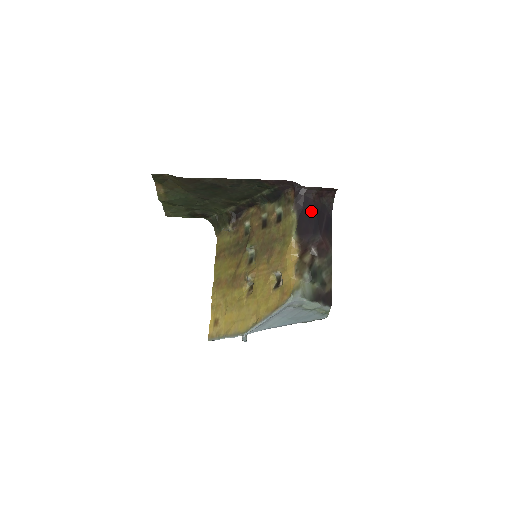
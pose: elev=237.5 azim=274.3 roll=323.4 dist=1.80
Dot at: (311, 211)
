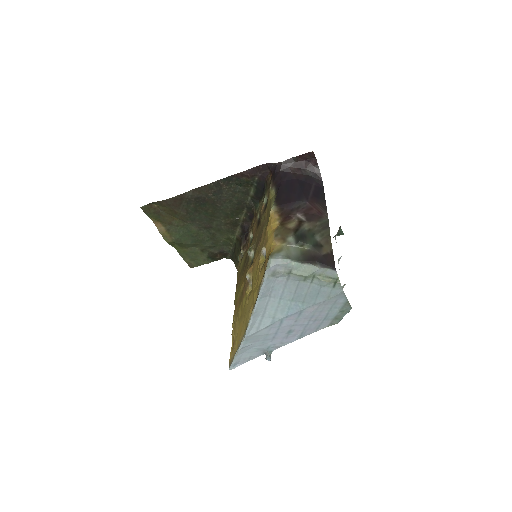
Dot at: (292, 183)
